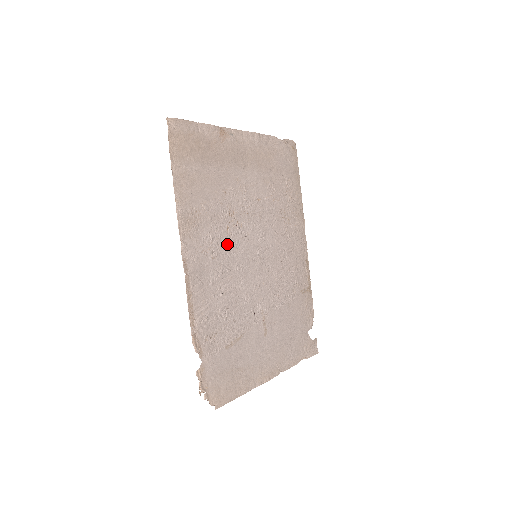
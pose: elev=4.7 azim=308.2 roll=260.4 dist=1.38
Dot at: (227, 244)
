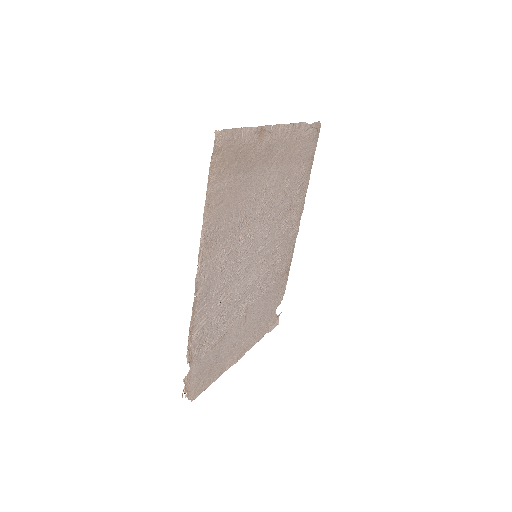
Dot at: (236, 253)
